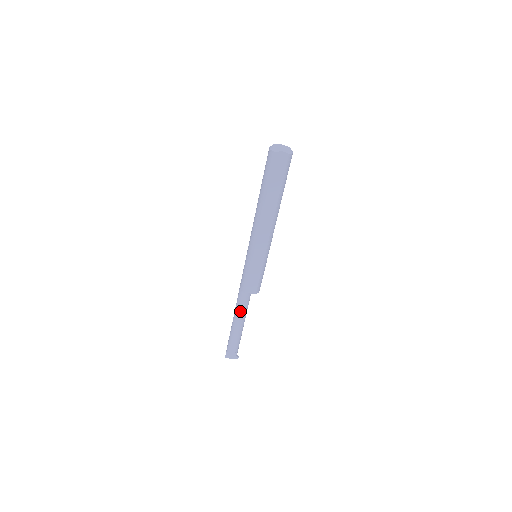
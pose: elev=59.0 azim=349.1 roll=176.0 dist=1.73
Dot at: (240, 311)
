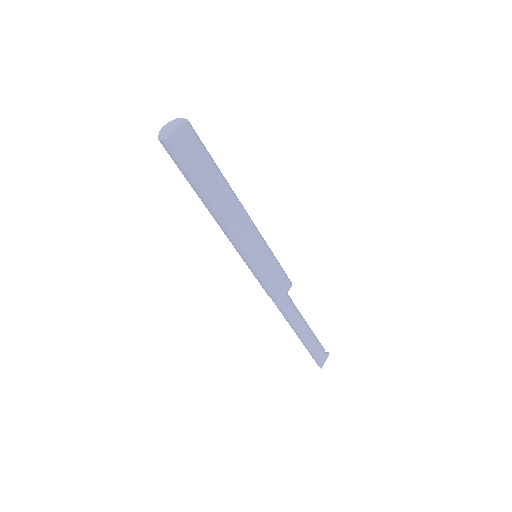
Dot at: (295, 317)
